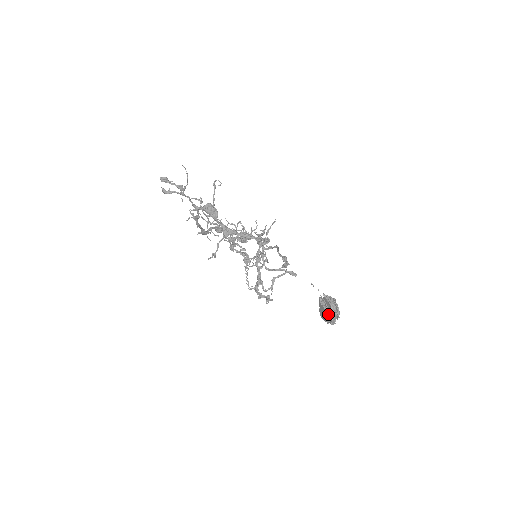
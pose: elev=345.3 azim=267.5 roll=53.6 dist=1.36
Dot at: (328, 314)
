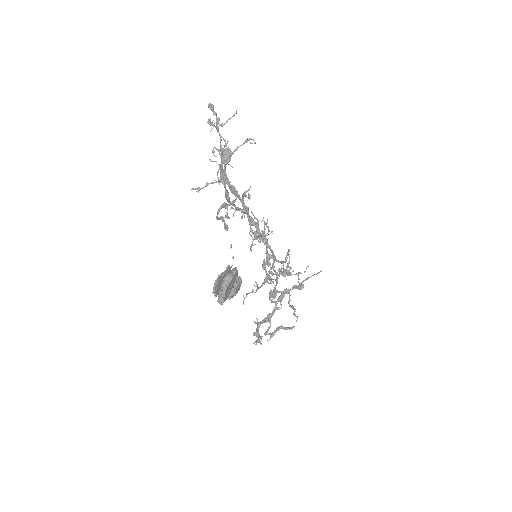
Dot at: (217, 279)
